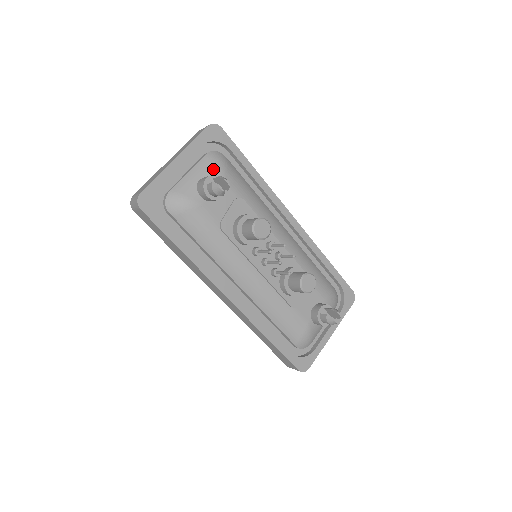
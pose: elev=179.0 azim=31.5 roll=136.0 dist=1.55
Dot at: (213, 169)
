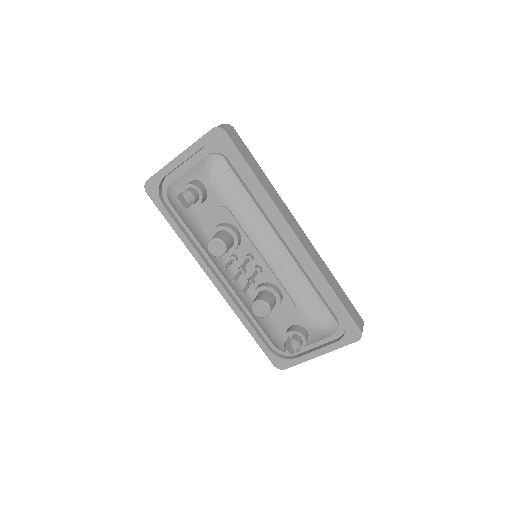
Dot at: (204, 174)
